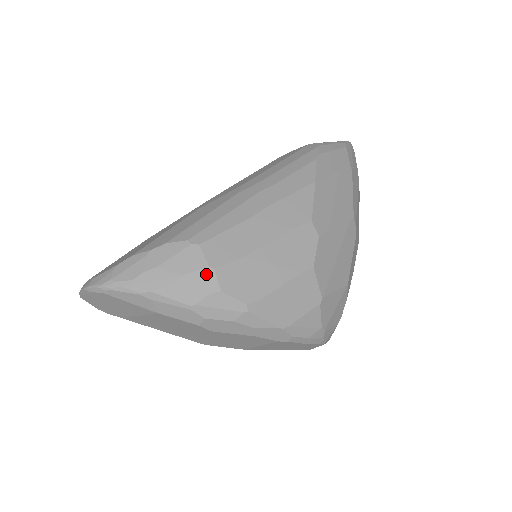
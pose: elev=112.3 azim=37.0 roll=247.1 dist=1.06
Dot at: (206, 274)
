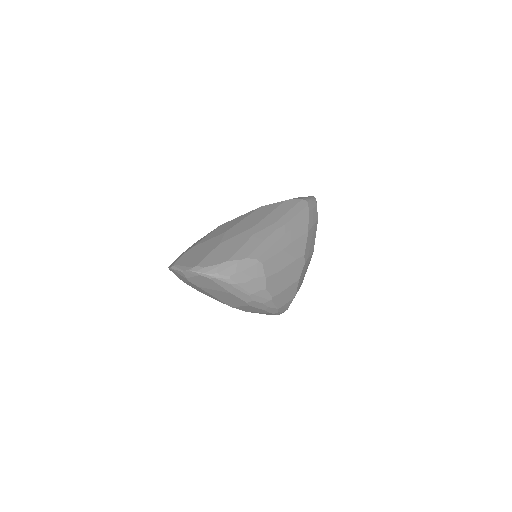
Dot at: (263, 280)
